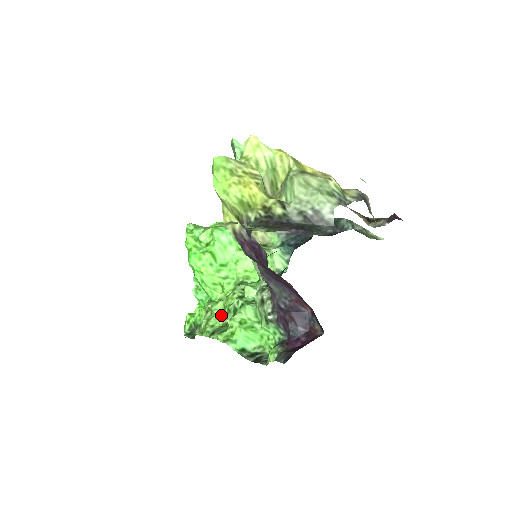
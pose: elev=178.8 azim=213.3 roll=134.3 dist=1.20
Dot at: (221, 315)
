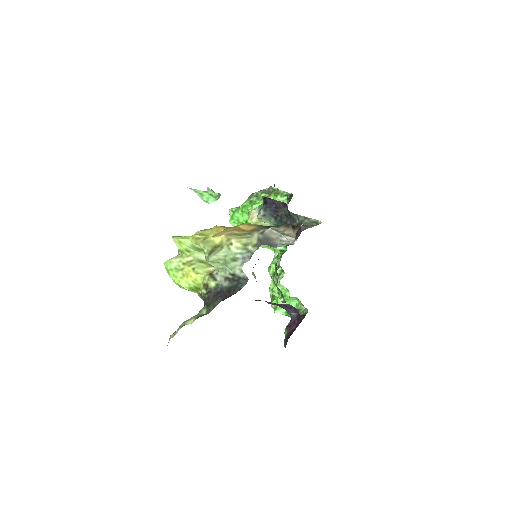
Dot at: occluded
